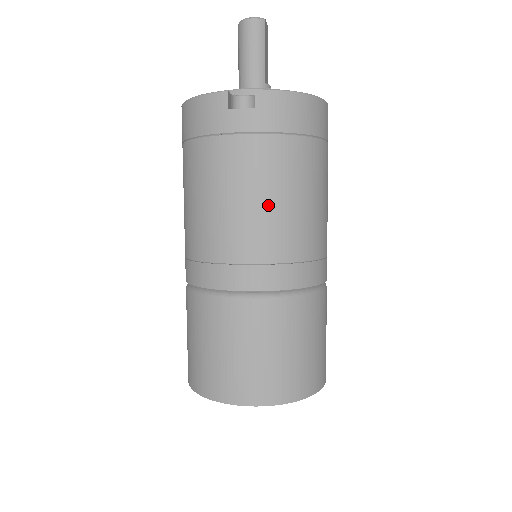
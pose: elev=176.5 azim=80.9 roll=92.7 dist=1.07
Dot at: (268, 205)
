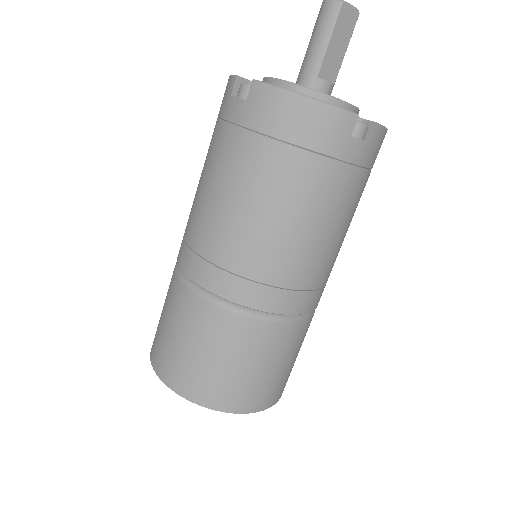
Dot at: (225, 204)
